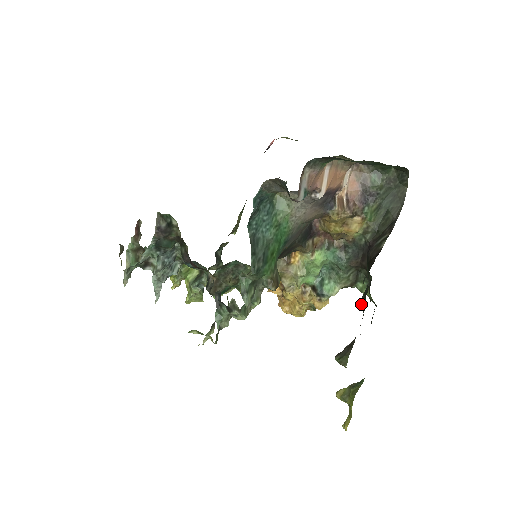
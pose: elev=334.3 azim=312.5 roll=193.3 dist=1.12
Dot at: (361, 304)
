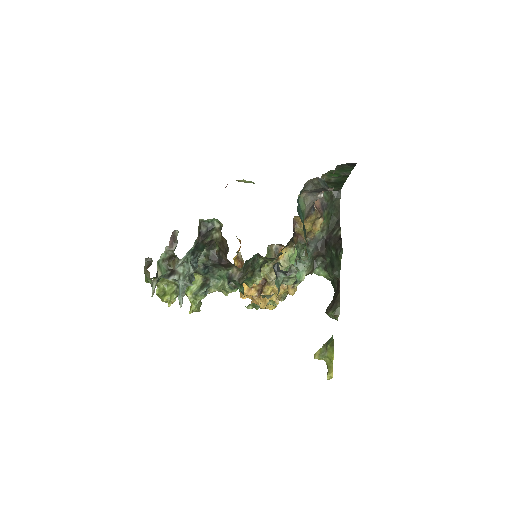
Dot at: (335, 273)
